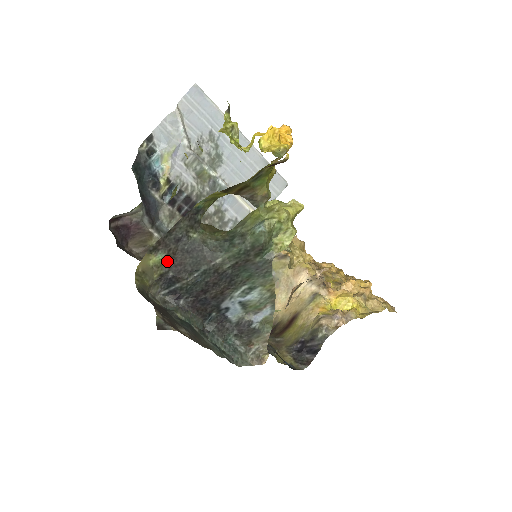
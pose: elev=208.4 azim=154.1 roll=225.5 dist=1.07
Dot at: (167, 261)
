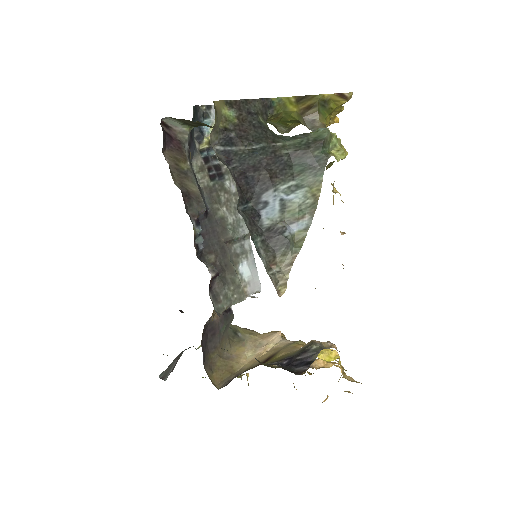
Dot at: (235, 122)
